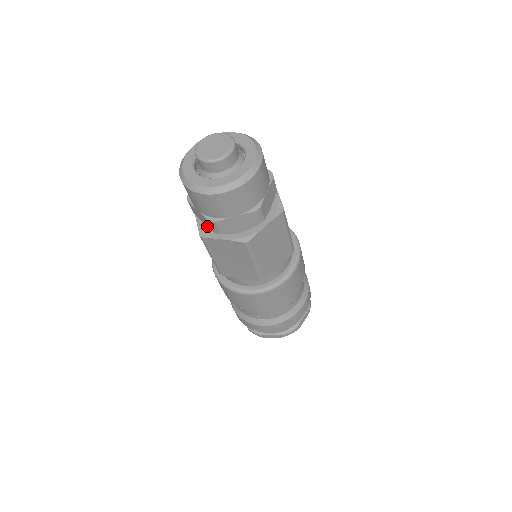
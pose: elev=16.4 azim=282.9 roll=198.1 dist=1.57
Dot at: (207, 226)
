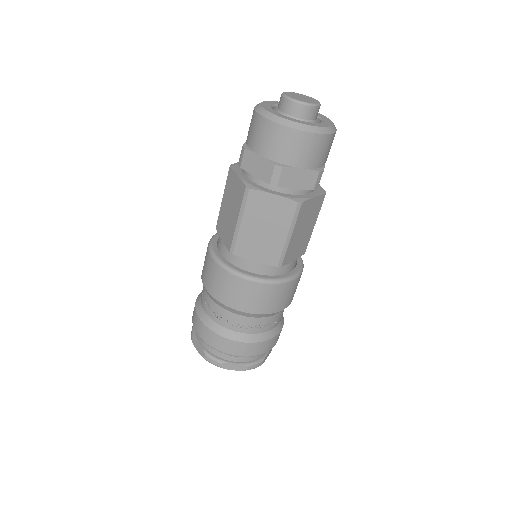
Dot at: (259, 178)
